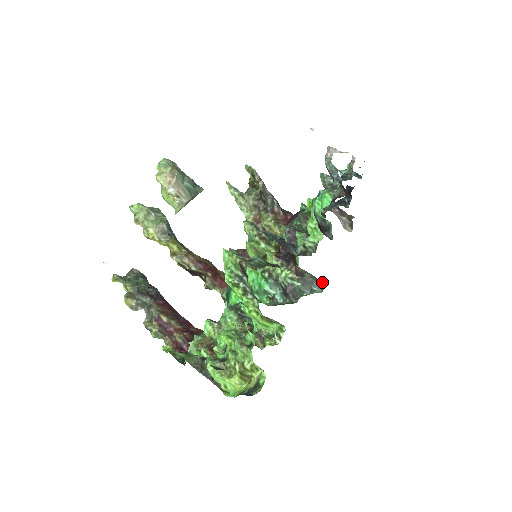
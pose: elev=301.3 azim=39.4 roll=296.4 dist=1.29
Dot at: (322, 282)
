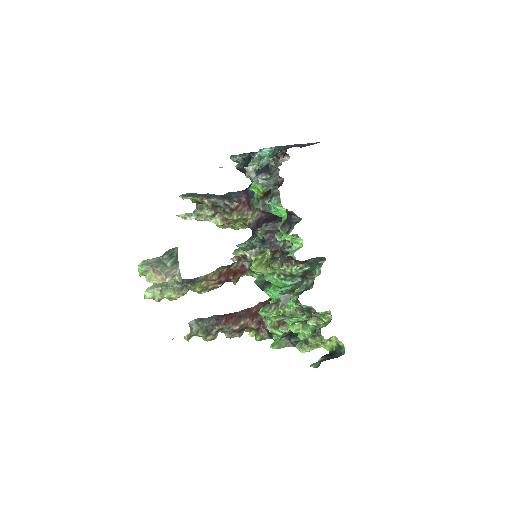
Dot at: (322, 257)
